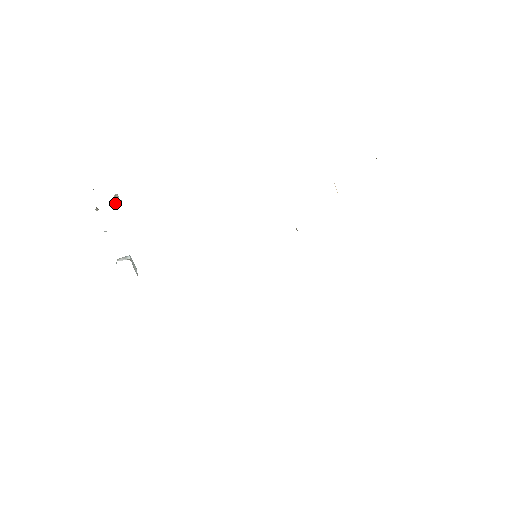
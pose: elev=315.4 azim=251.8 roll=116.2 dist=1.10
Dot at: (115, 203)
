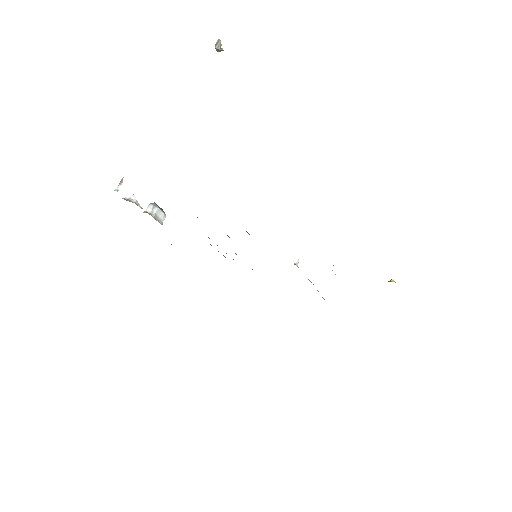
Dot at: (217, 51)
